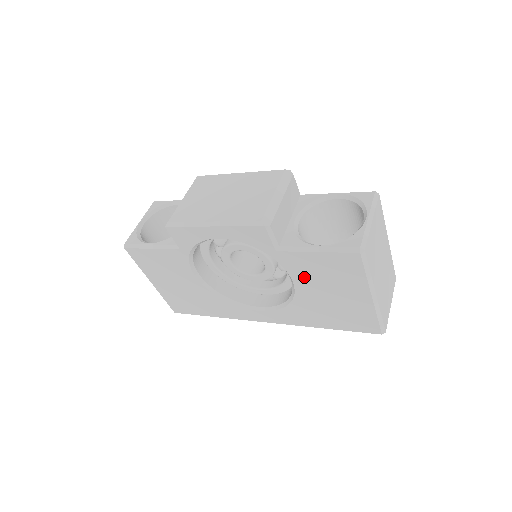
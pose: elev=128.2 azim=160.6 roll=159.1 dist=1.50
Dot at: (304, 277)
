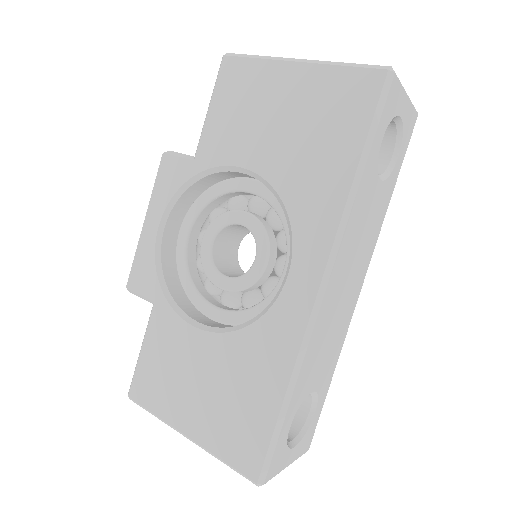
Dot at: (240, 146)
